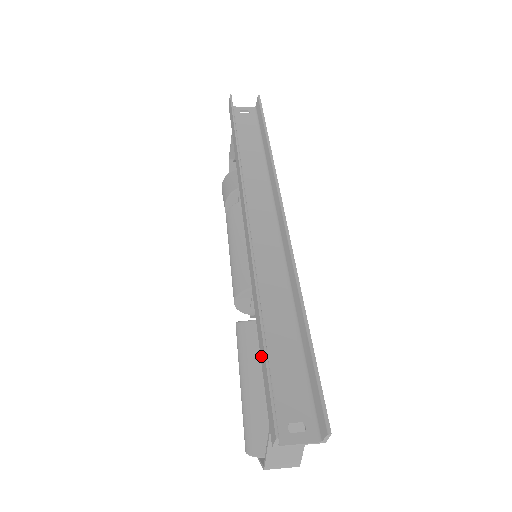
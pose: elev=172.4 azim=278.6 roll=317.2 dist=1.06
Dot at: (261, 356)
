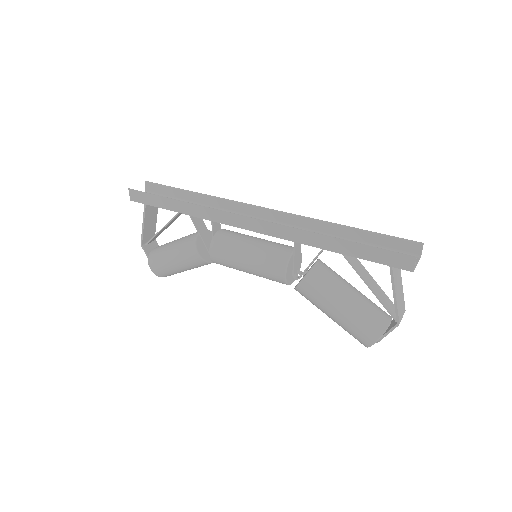
Dot at: (355, 254)
